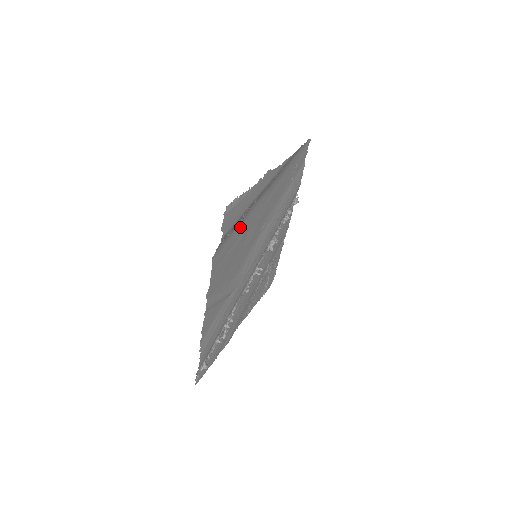
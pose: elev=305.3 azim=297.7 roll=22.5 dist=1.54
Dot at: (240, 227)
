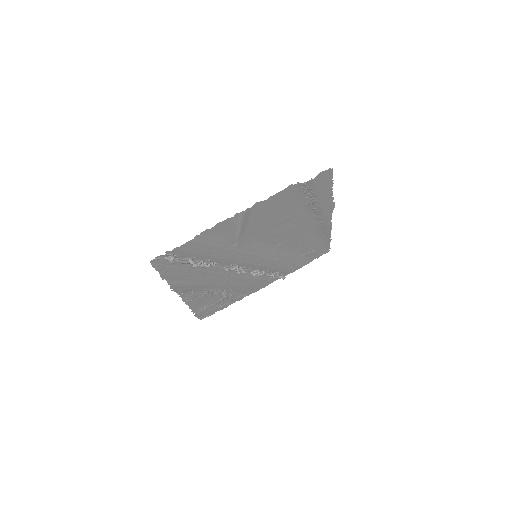
Dot at: (298, 207)
